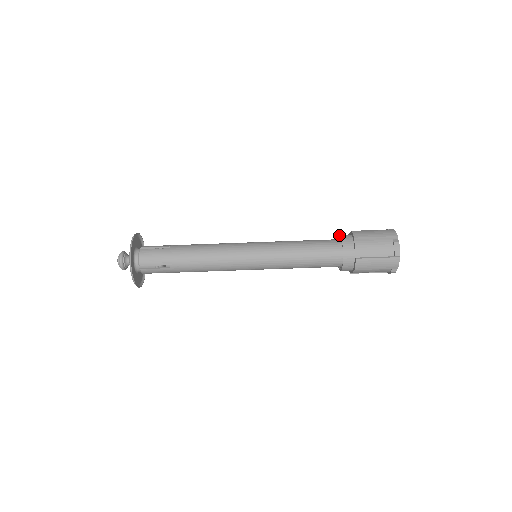
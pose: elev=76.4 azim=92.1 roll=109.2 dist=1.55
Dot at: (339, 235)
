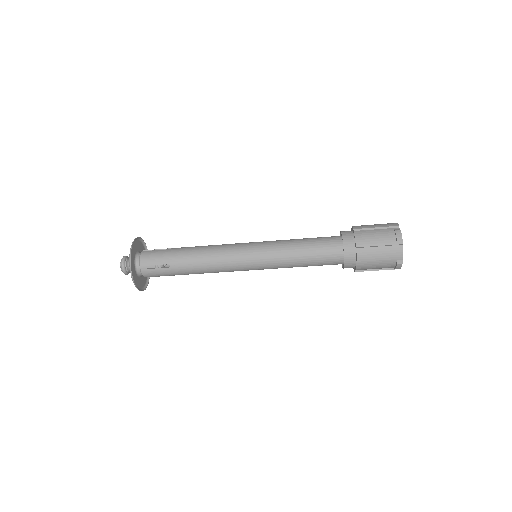
Dot at: (340, 232)
